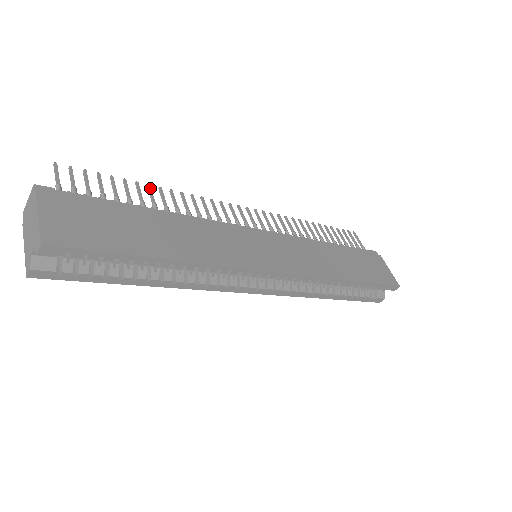
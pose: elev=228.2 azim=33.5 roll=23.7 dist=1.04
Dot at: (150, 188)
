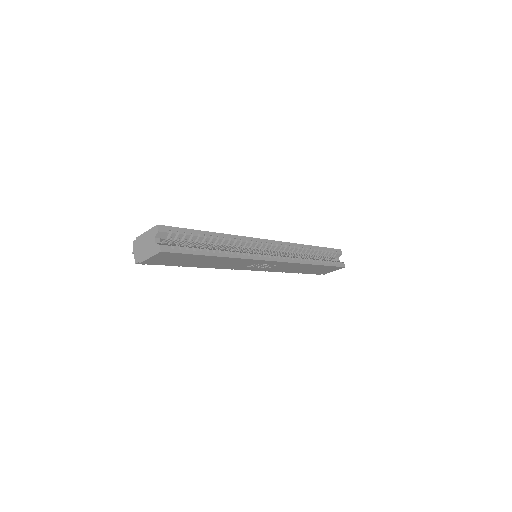
Dot at: occluded
